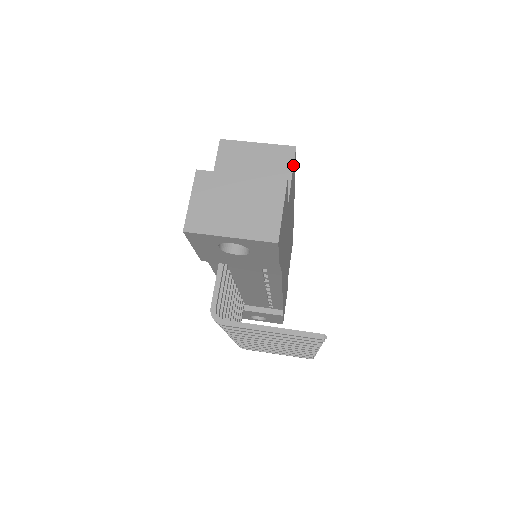
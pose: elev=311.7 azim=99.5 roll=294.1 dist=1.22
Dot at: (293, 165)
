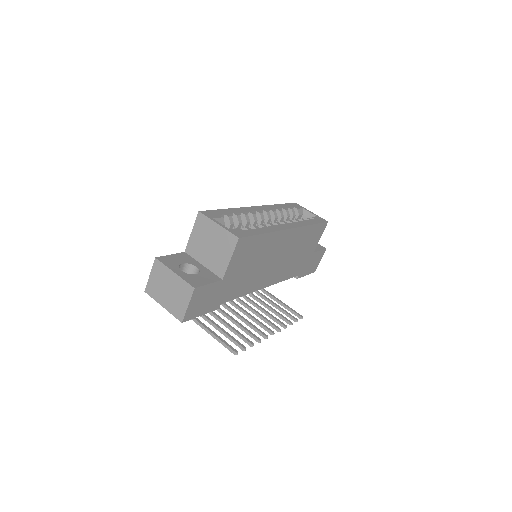
Dot at: (233, 251)
